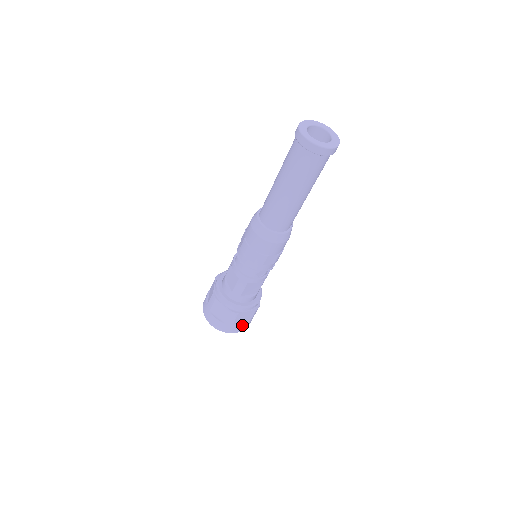
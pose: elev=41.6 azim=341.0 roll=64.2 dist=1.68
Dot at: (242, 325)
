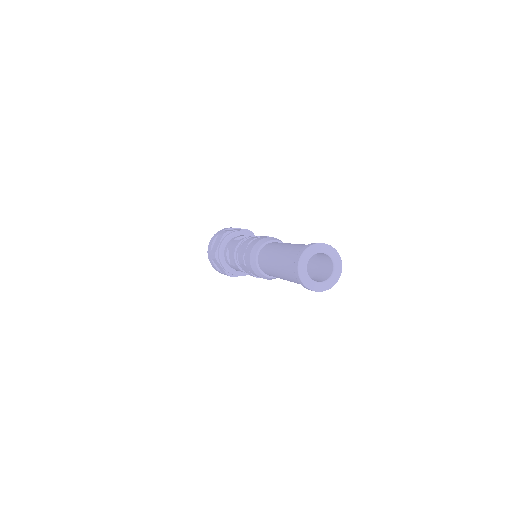
Dot at: occluded
